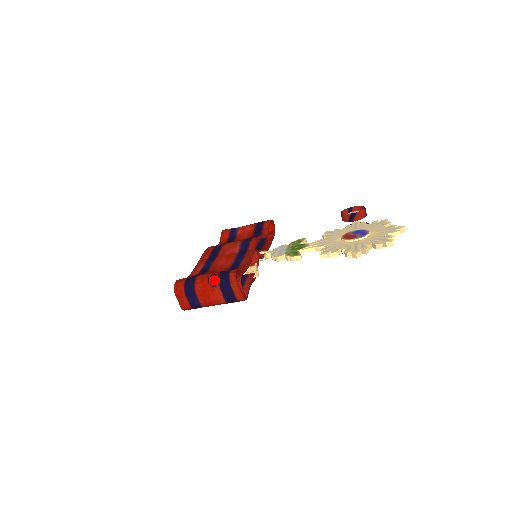
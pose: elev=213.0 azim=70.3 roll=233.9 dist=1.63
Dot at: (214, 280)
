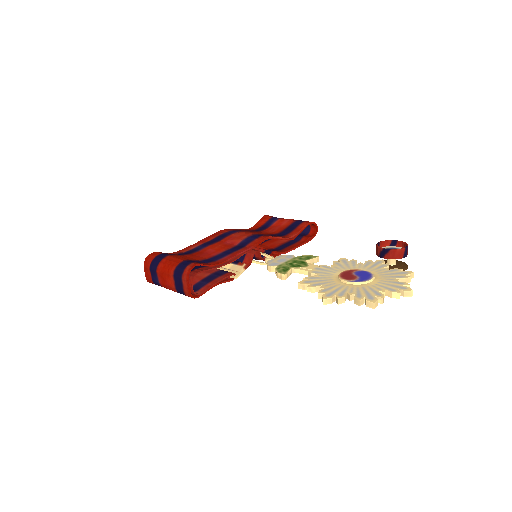
Dot at: (173, 266)
